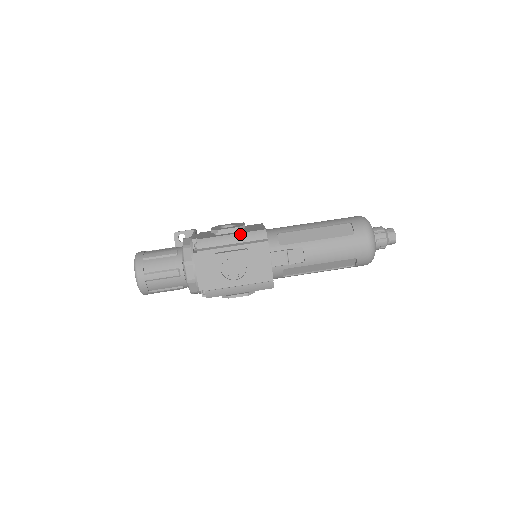
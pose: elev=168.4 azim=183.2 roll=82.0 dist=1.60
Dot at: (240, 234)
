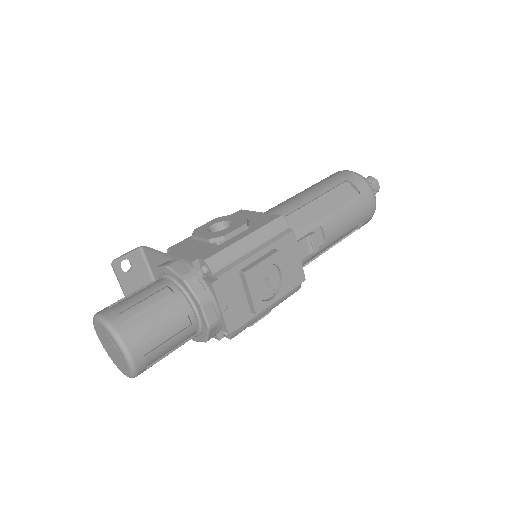
Dot at: (256, 232)
